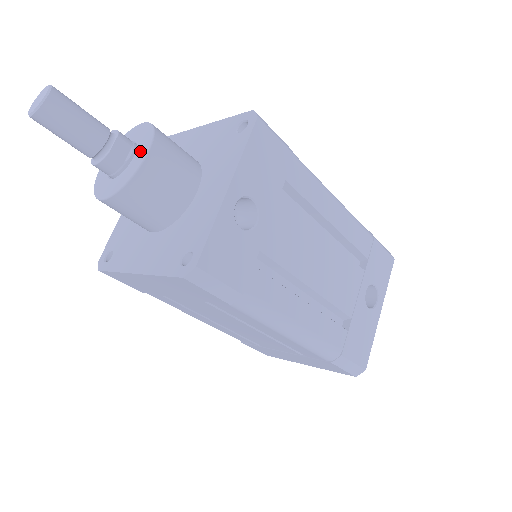
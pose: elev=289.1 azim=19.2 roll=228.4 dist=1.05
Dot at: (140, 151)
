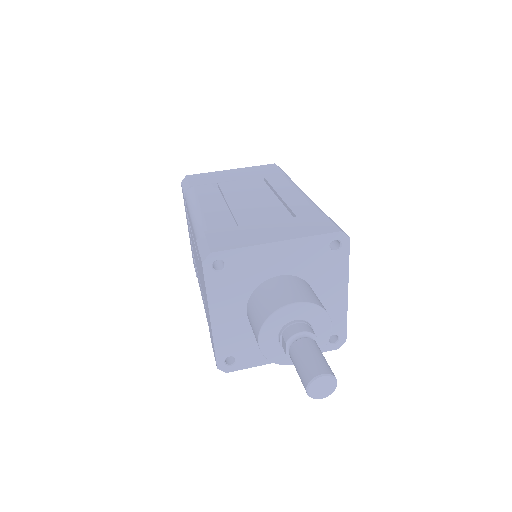
Dot at: (321, 328)
